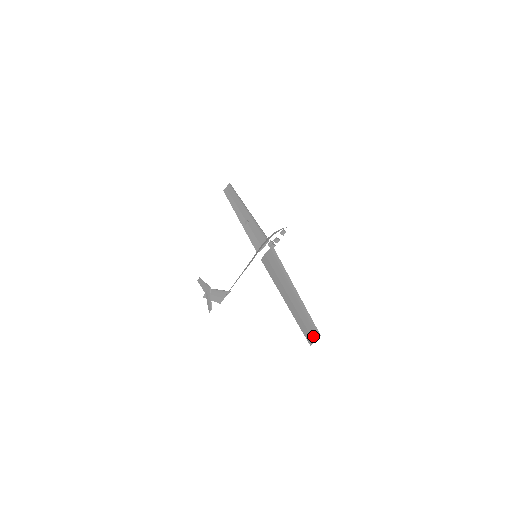
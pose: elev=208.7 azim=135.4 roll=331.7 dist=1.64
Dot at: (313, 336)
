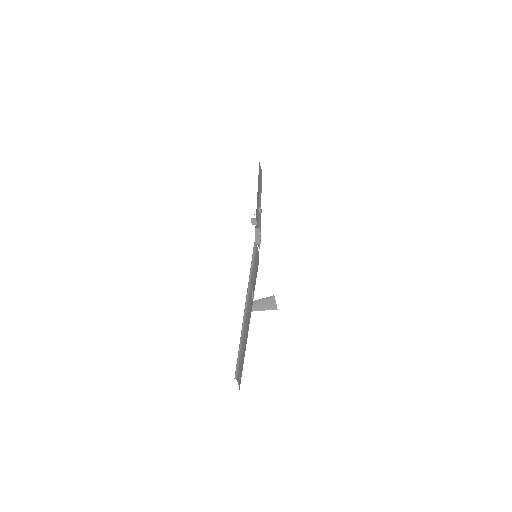
Dot at: occluded
